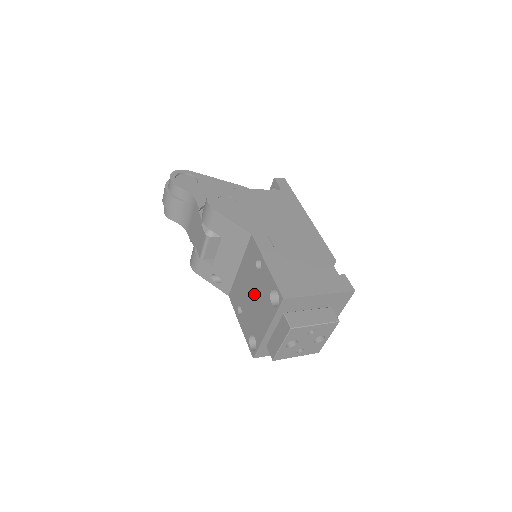
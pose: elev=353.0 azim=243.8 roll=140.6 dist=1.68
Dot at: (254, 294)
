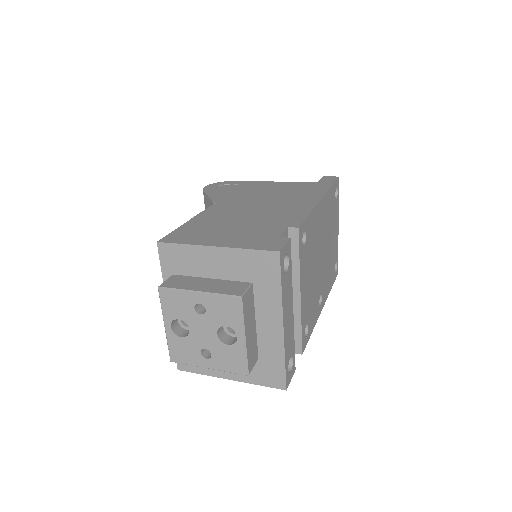
Dot at: occluded
